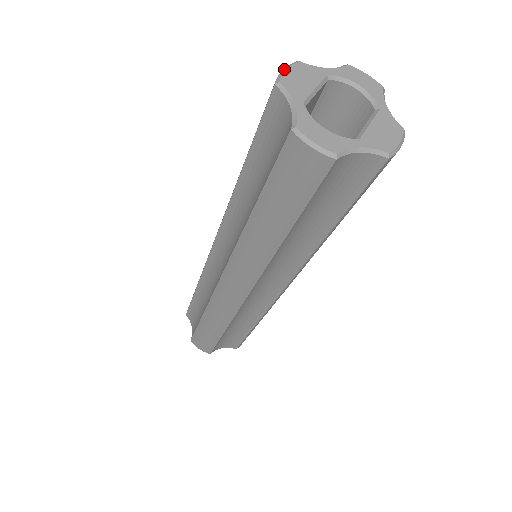
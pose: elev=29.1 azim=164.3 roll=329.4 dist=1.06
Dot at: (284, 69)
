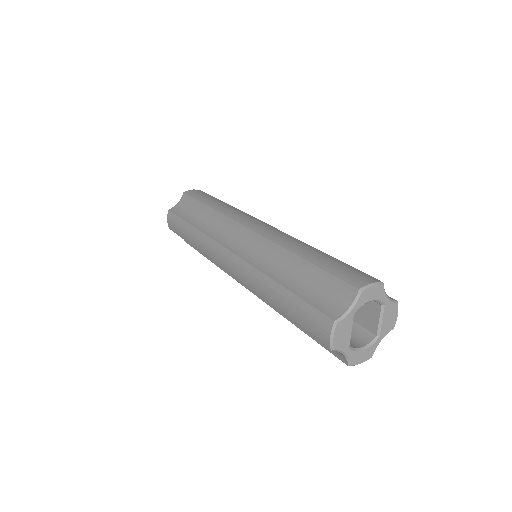
Dot at: (332, 337)
